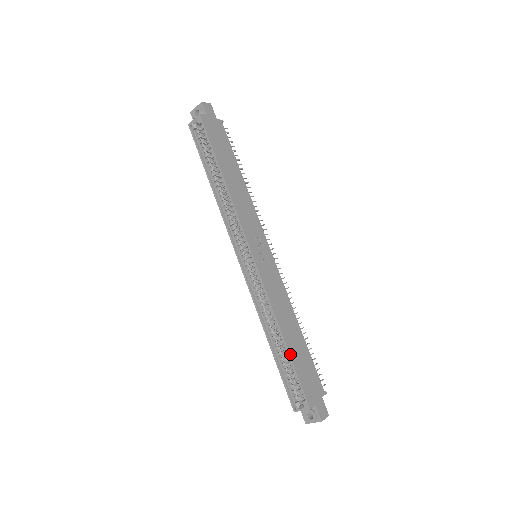
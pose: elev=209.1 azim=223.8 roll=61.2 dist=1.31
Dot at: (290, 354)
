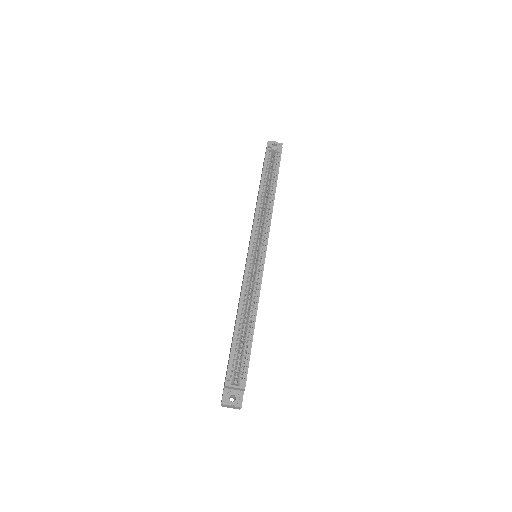
Dot at: occluded
